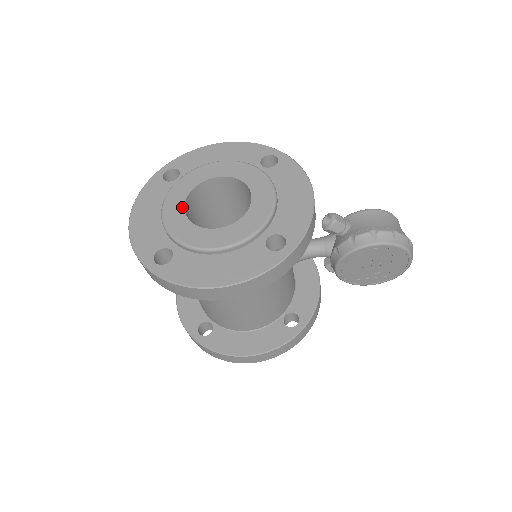
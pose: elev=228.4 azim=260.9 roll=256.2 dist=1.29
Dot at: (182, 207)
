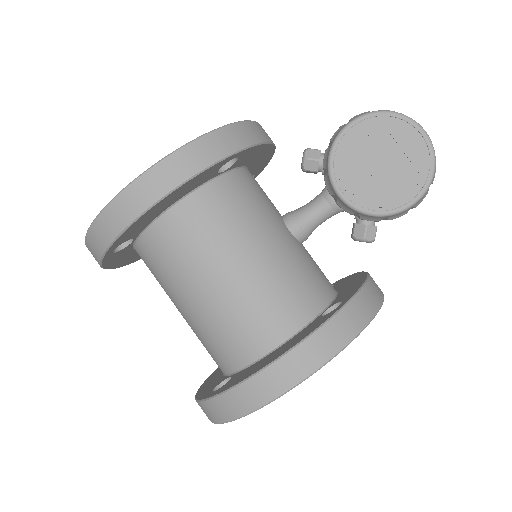
Dot at: occluded
